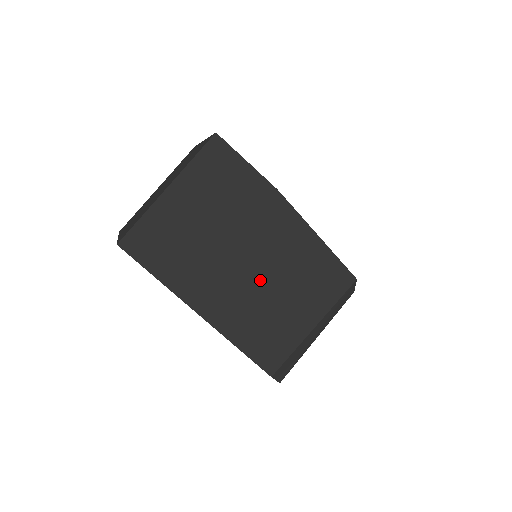
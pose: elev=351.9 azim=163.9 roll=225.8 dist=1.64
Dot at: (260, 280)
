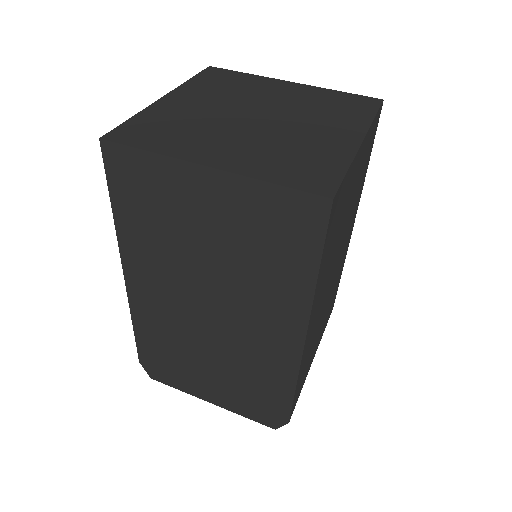
Dot at: (327, 296)
